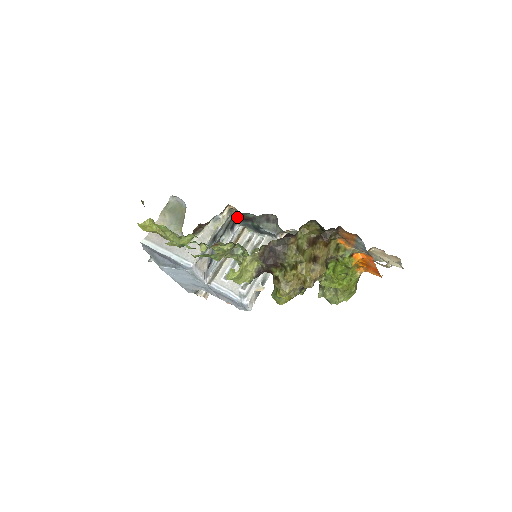
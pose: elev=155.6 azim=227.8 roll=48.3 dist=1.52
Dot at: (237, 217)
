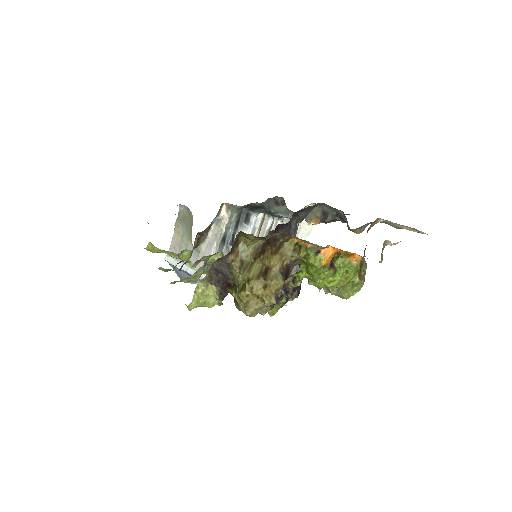
Dot at: (247, 208)
